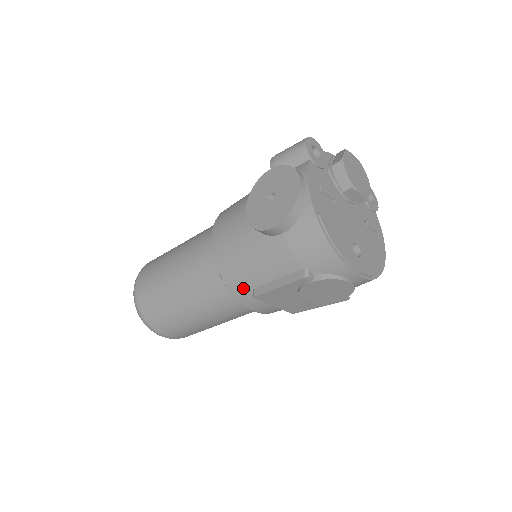
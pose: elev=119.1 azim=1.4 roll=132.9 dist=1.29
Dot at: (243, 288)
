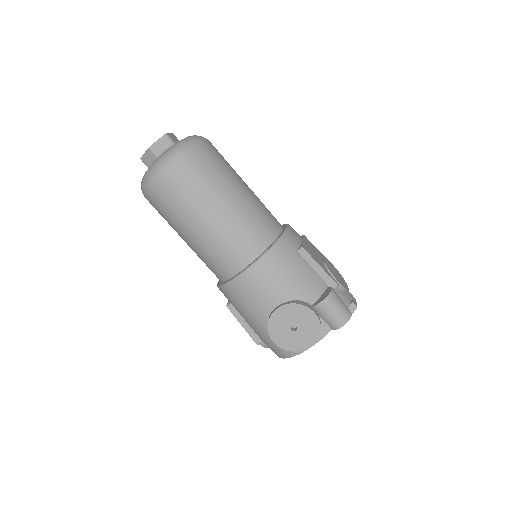
Dot at: (228, 298)
